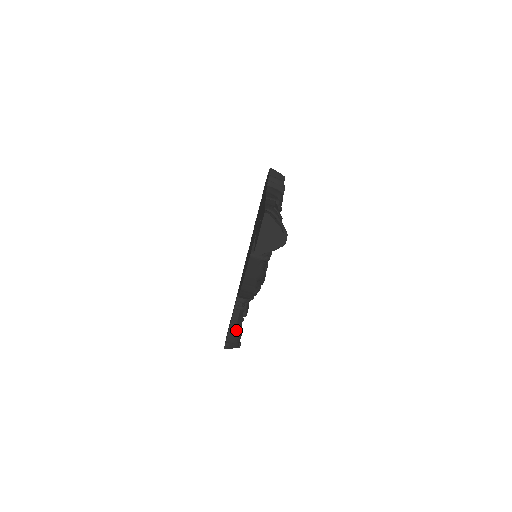
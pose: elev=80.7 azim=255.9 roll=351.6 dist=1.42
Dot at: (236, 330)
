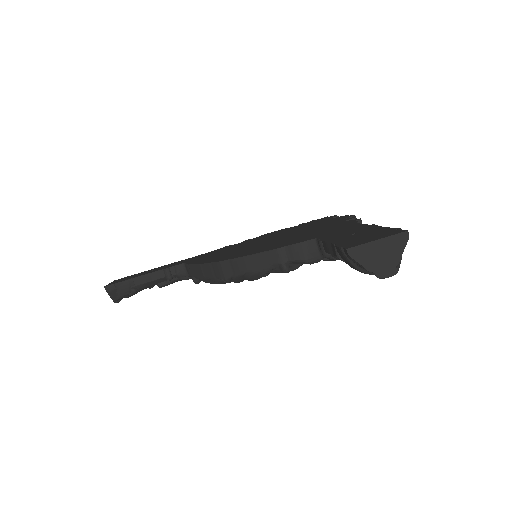
Dot at: (137, 287)
